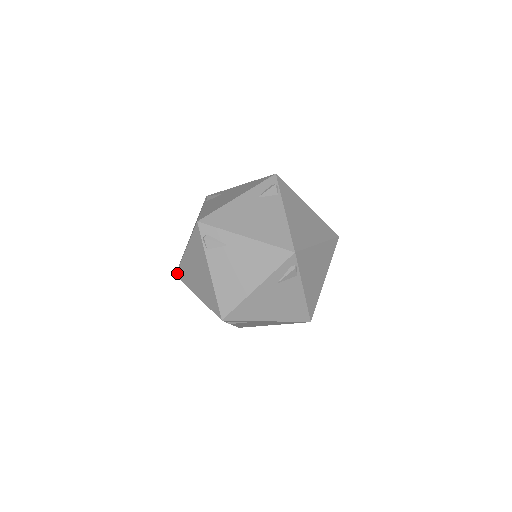
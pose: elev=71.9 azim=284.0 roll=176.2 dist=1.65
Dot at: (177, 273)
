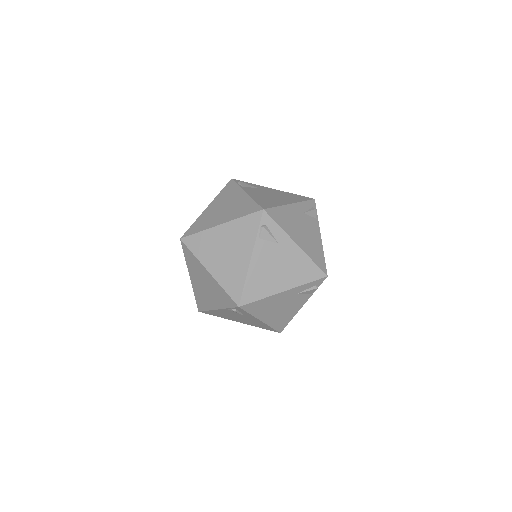
Dot at: (186, 238)
